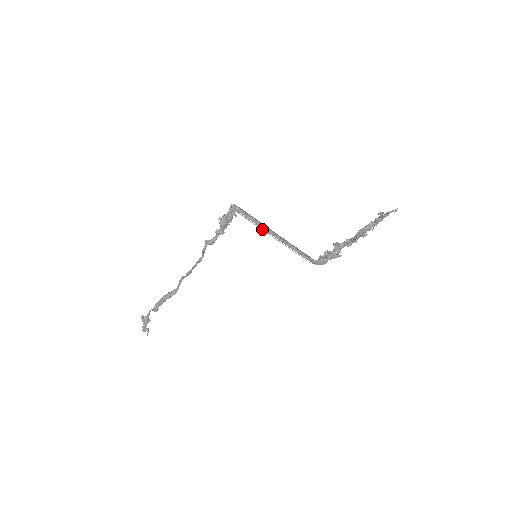
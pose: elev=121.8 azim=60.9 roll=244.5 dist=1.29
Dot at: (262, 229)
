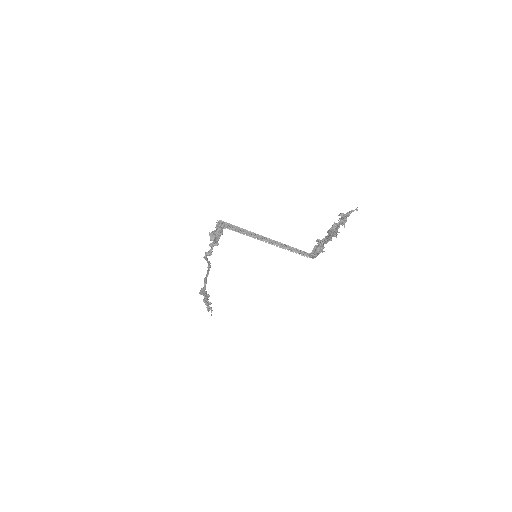
Dot at: (250, 236)
